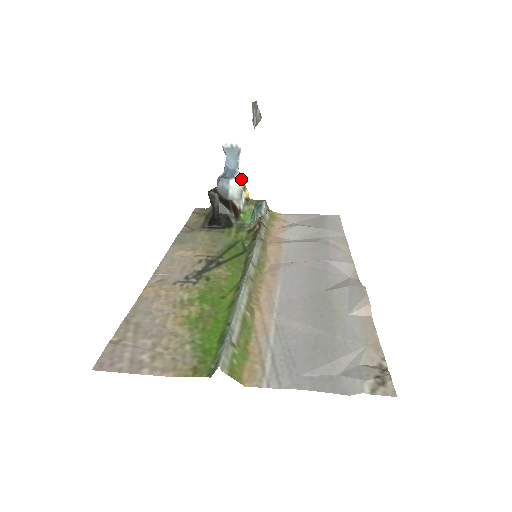
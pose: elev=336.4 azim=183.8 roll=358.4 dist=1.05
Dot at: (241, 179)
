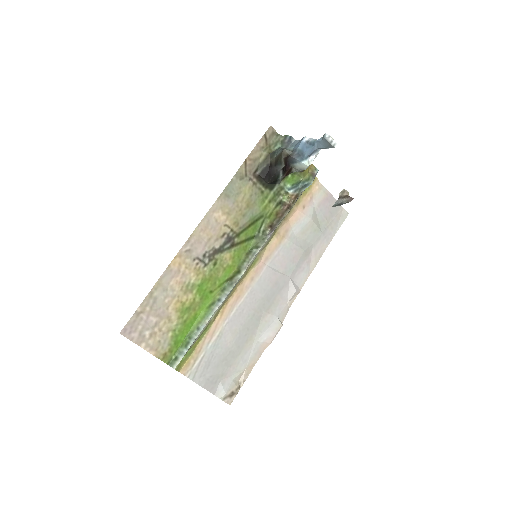
Dot at: (314, 158)
